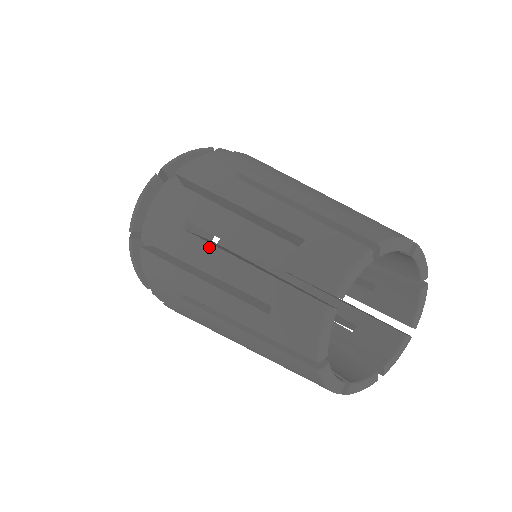
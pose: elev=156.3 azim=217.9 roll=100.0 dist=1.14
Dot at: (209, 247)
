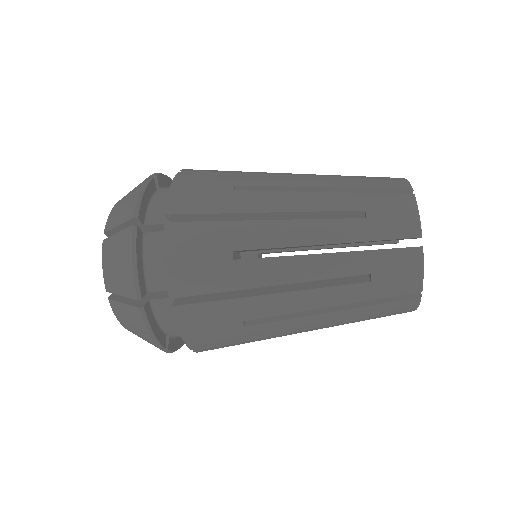
Dot at: (274, 193)
